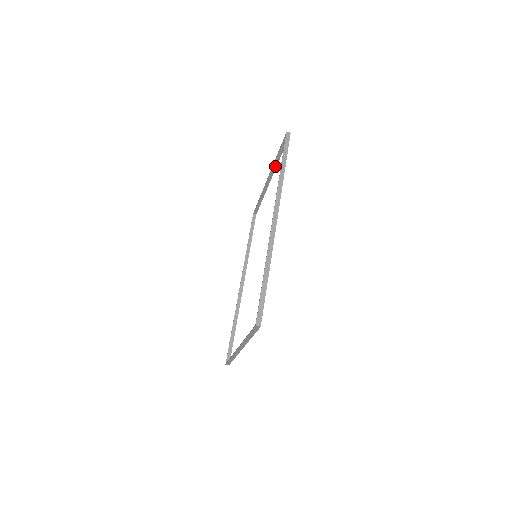
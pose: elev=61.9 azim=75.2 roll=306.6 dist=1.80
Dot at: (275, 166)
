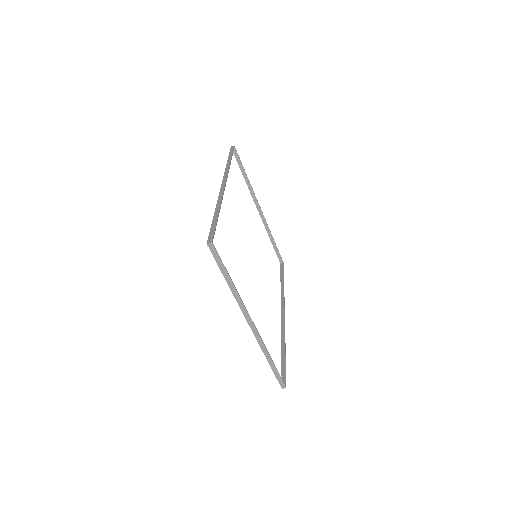
Dot at: (251, 190)
